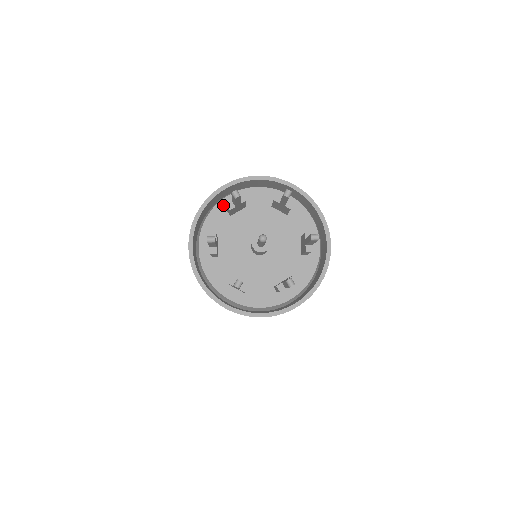
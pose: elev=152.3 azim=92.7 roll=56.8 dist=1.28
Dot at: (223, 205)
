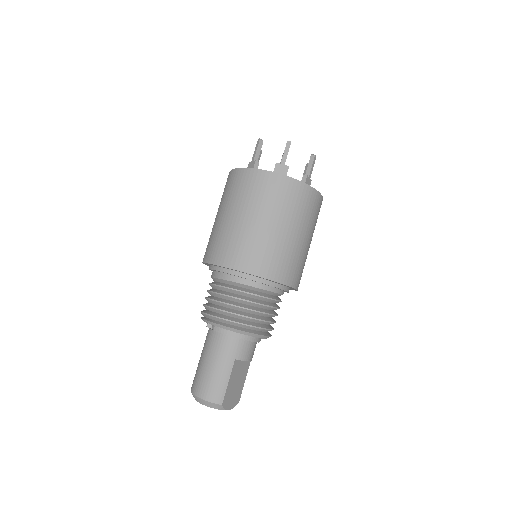
Dot at: occluded
